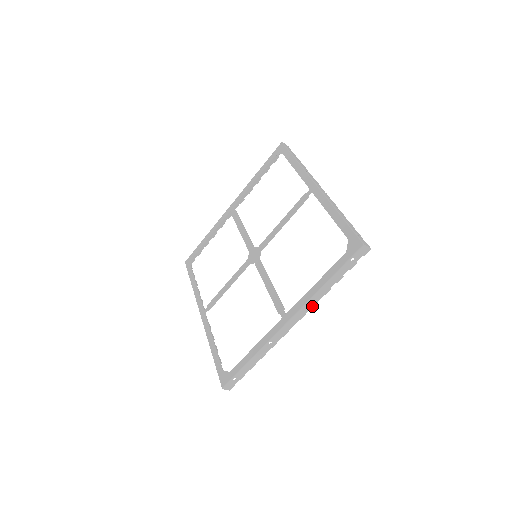
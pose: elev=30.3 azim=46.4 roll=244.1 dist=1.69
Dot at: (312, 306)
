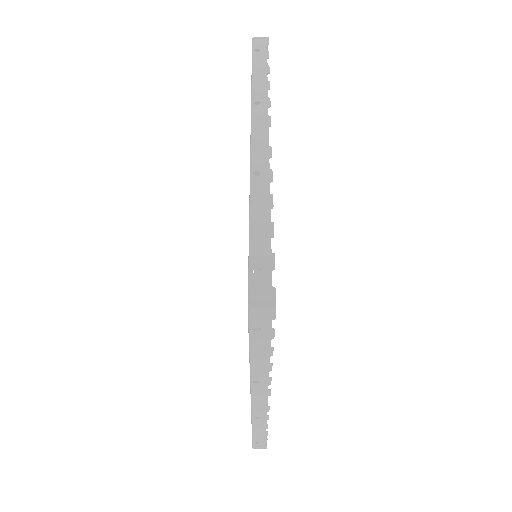
Dot at: (268, 383)
